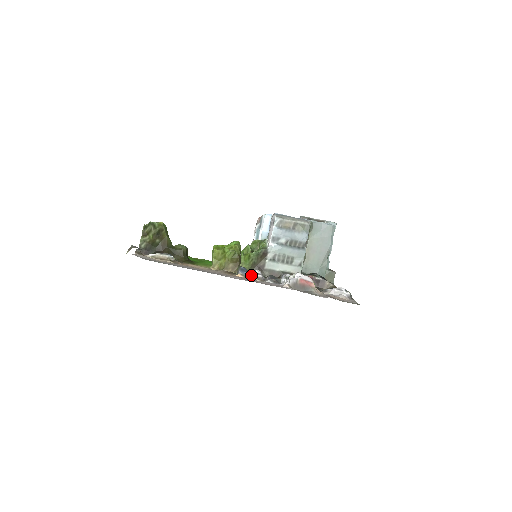
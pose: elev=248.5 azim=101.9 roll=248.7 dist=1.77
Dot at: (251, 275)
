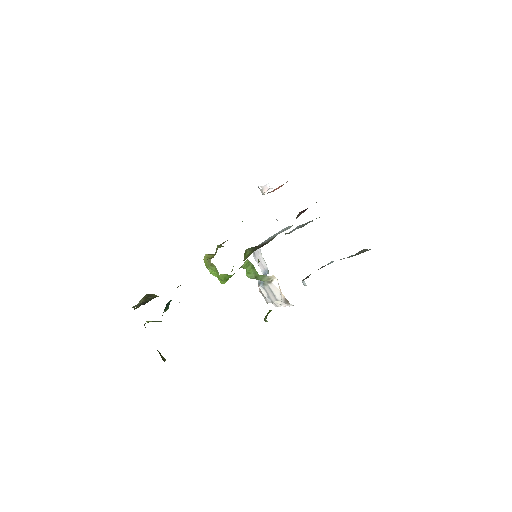
Dot at: occluded
